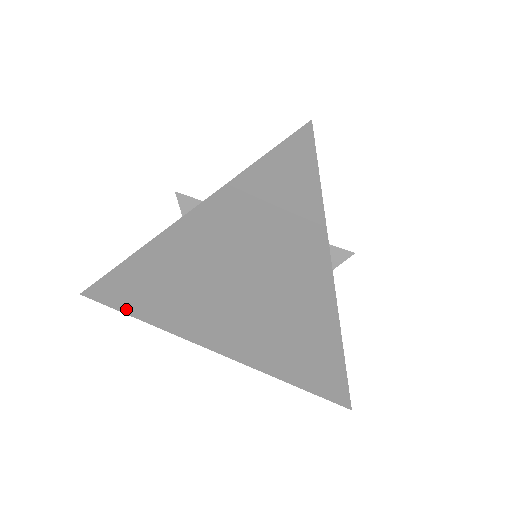
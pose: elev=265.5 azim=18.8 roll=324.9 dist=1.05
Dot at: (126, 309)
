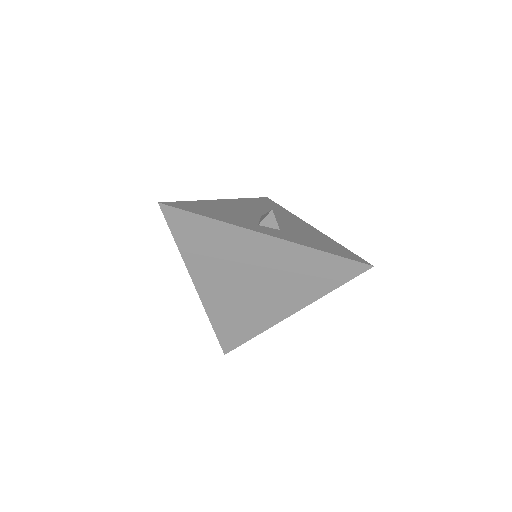
Dot at: (177, 233)
